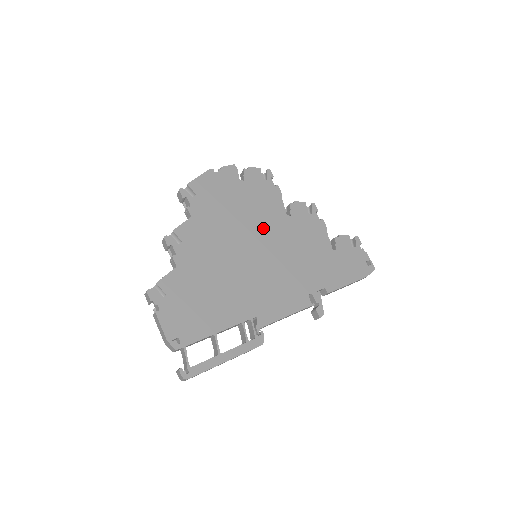
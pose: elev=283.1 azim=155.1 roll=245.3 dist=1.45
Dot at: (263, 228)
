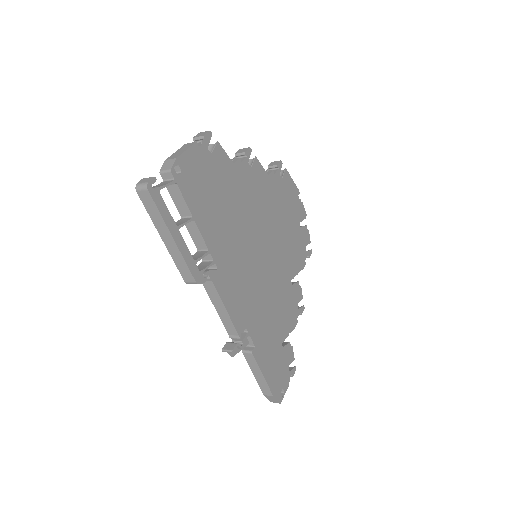
Dot at: (278, 256)
